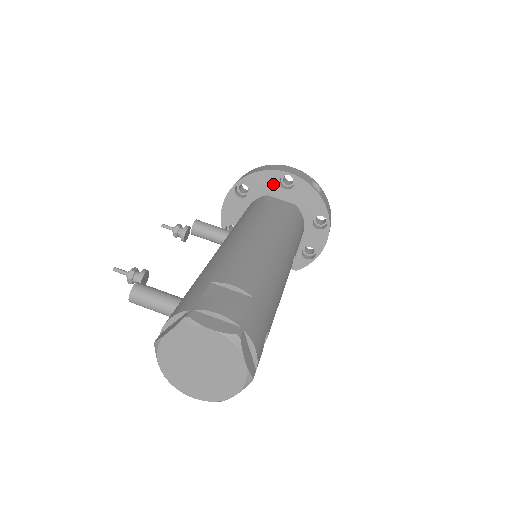
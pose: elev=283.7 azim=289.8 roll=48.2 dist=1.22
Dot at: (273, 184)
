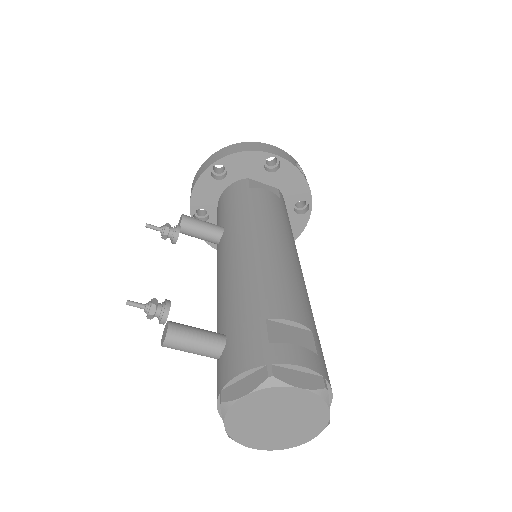
Dot at: (256, 166)
